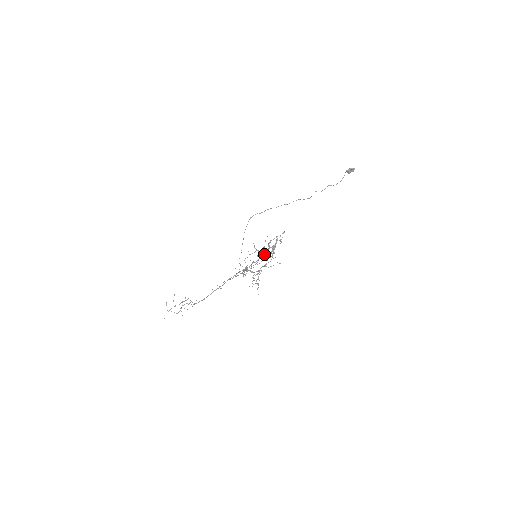
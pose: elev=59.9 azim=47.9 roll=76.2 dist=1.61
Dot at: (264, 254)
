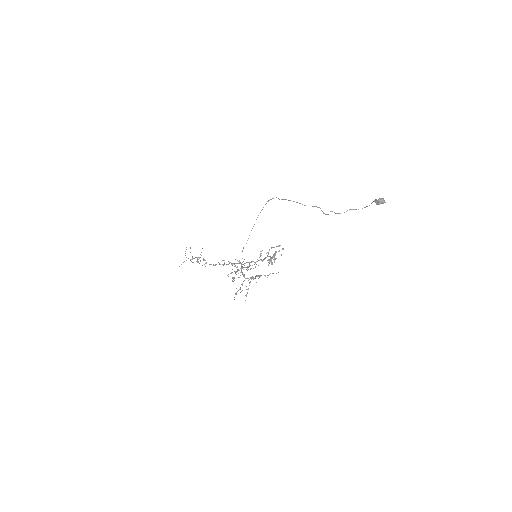
Dot at: (262, 260)
